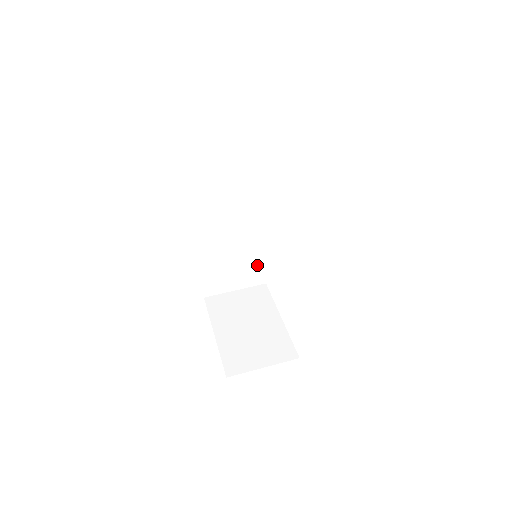
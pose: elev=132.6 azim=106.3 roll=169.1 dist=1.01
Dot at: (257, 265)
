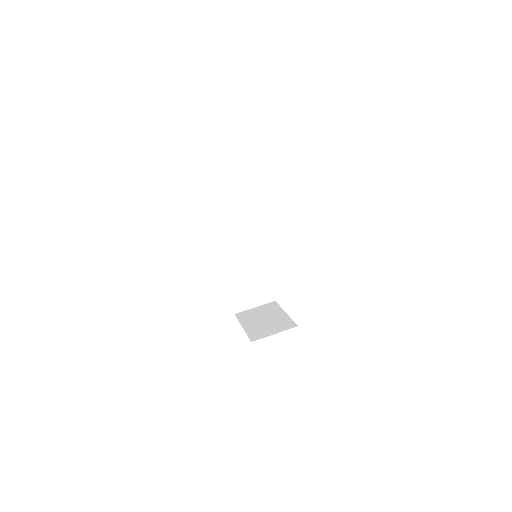
Dot at: (266, 286)
